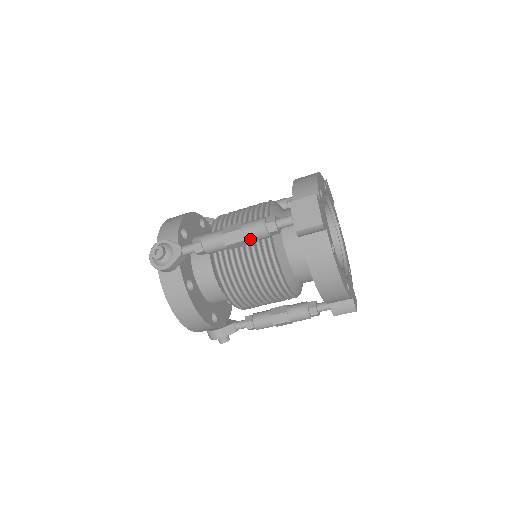
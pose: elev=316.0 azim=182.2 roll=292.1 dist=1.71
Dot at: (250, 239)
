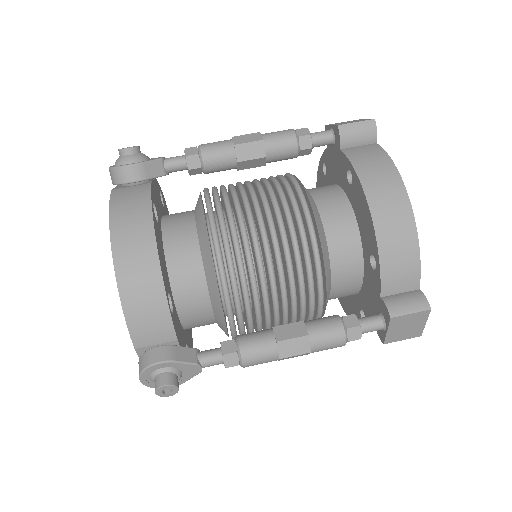
Dot at: (271, 142)
